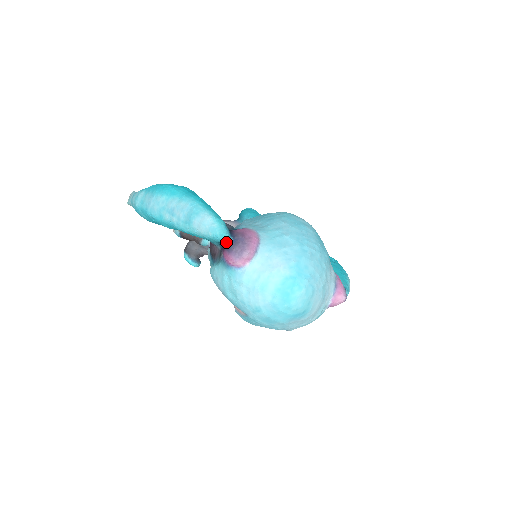
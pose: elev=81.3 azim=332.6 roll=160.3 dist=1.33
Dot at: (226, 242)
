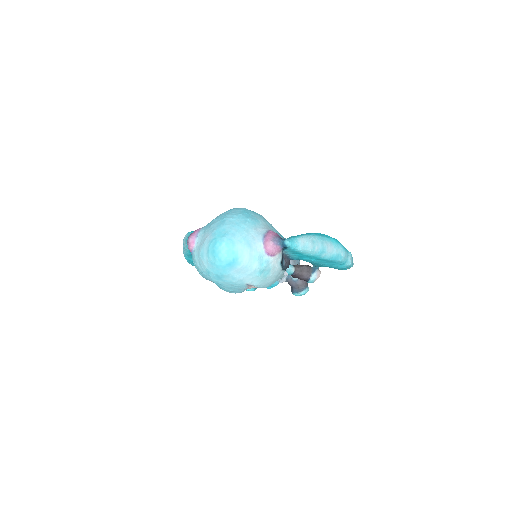
Dot at: occluded
